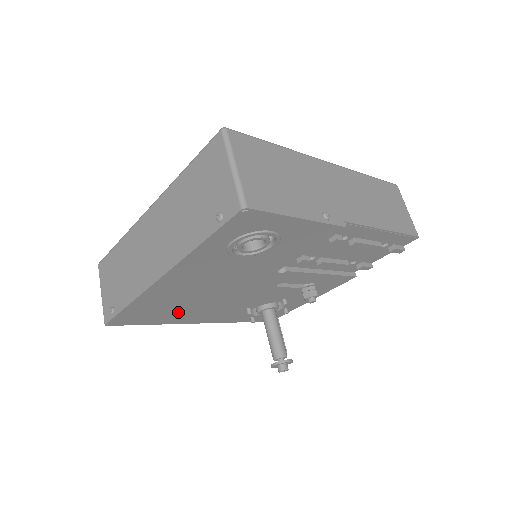
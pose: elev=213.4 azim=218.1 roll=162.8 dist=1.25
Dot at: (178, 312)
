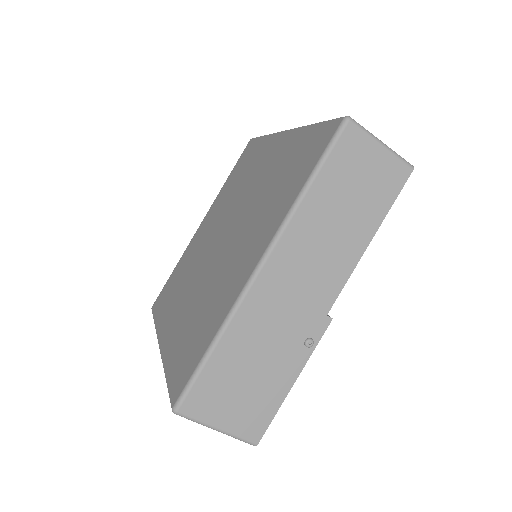
Dot at: occluded
